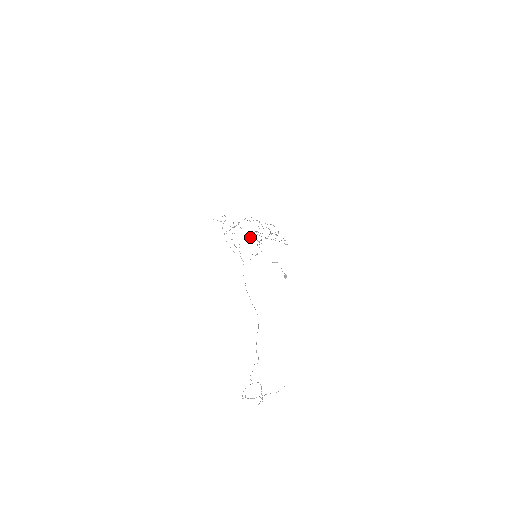
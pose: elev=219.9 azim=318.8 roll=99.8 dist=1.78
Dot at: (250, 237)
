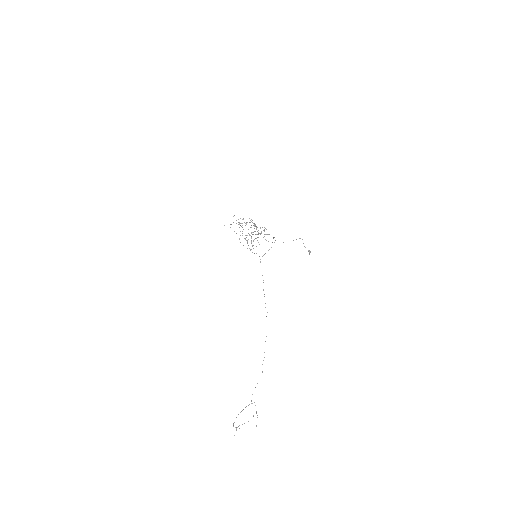
Dot at: occluded
